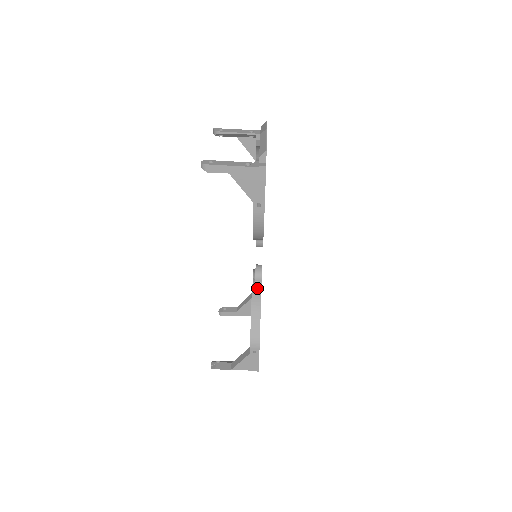
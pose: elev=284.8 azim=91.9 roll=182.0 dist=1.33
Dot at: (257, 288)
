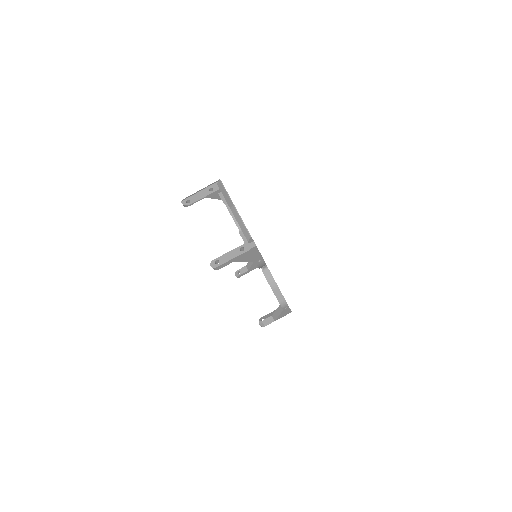
Dot at: (267, 272)
